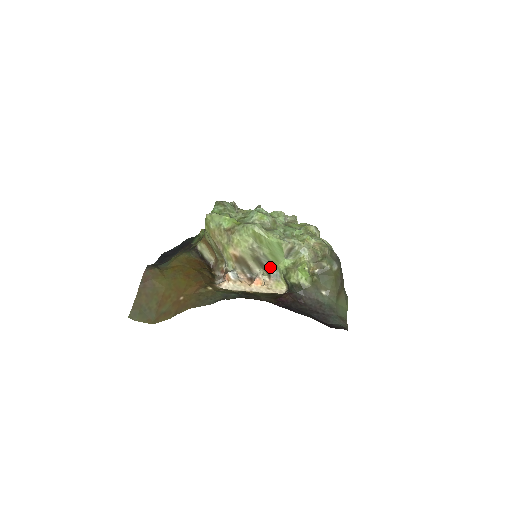
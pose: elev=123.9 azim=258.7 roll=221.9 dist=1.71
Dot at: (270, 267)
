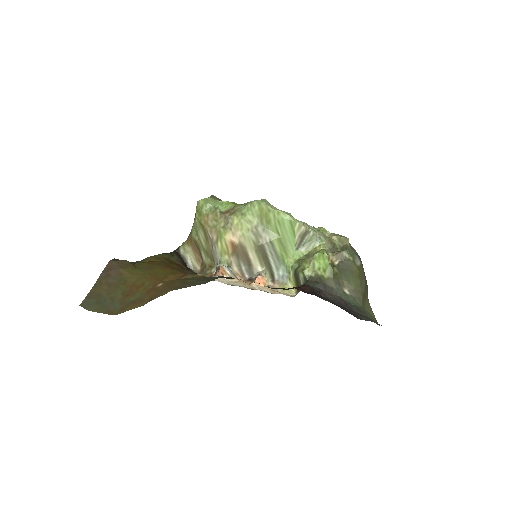
Dot at: (275, 264)
